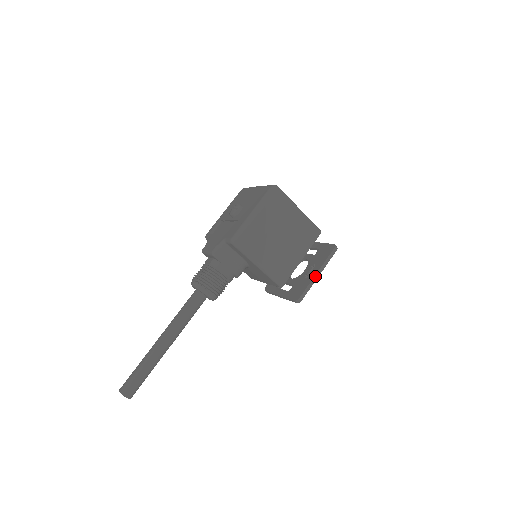
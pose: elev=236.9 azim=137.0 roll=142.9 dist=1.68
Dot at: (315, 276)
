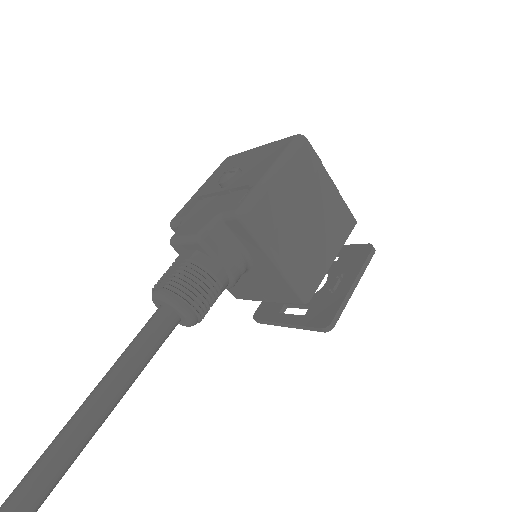
Dot at: (350, 289)
